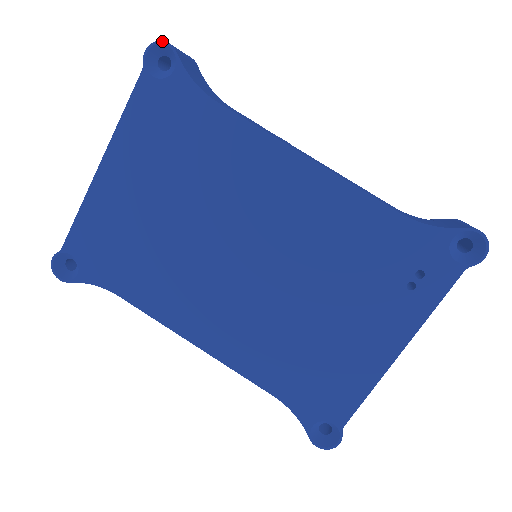
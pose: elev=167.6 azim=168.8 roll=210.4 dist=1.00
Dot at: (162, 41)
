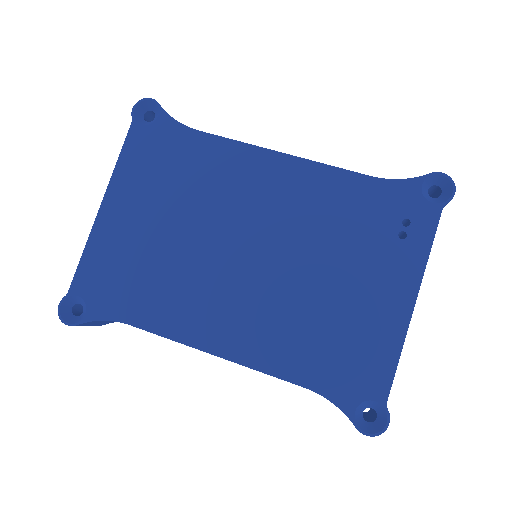
Dot at: (146, 98)
